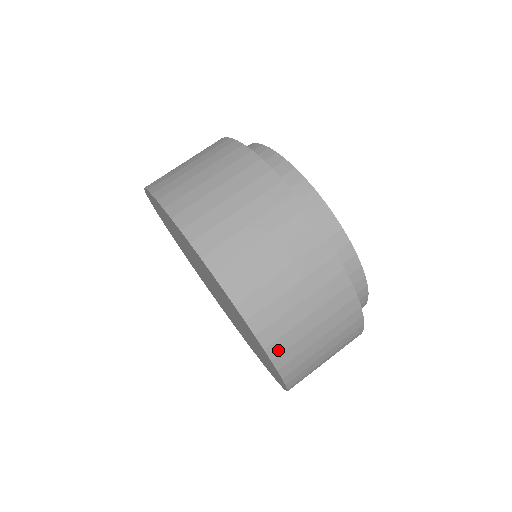
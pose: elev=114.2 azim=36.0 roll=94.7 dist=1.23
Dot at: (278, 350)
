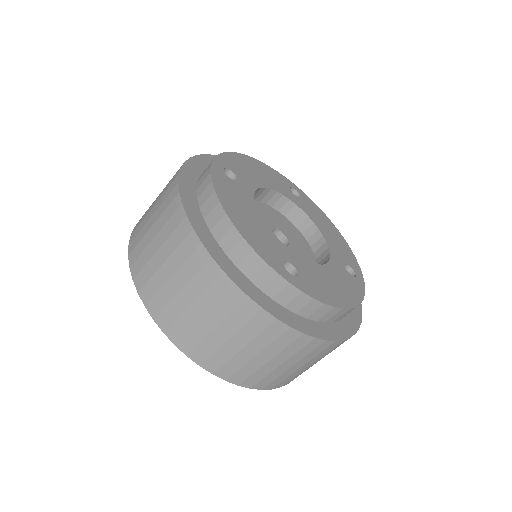
Dot at: (227, 373)
